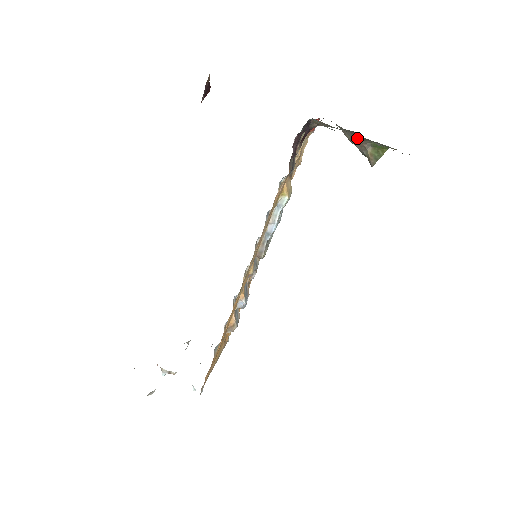
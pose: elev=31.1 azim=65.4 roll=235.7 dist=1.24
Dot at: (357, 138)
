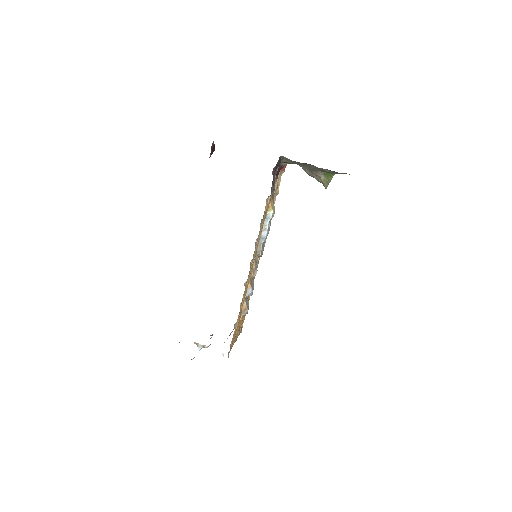
Dot at: (313, 170)
